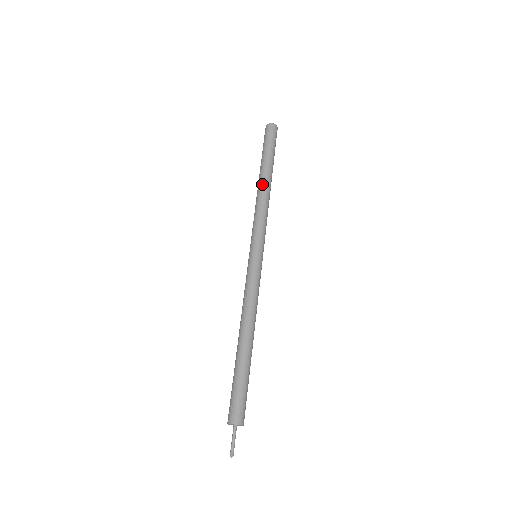
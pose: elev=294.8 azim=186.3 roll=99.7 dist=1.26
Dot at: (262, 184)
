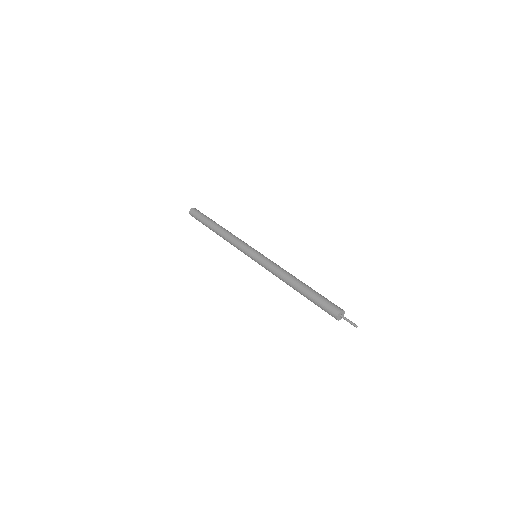
Dot at: (222, 229)
